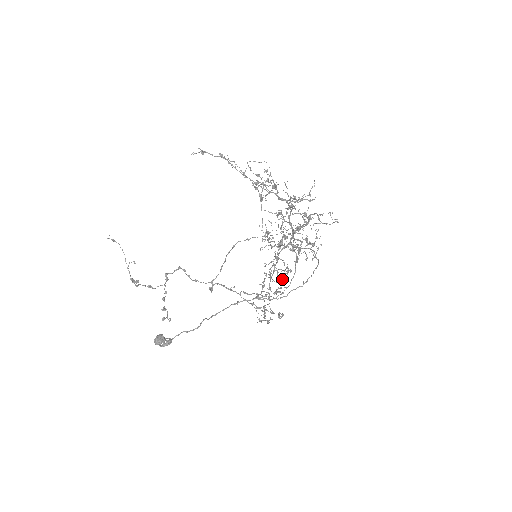
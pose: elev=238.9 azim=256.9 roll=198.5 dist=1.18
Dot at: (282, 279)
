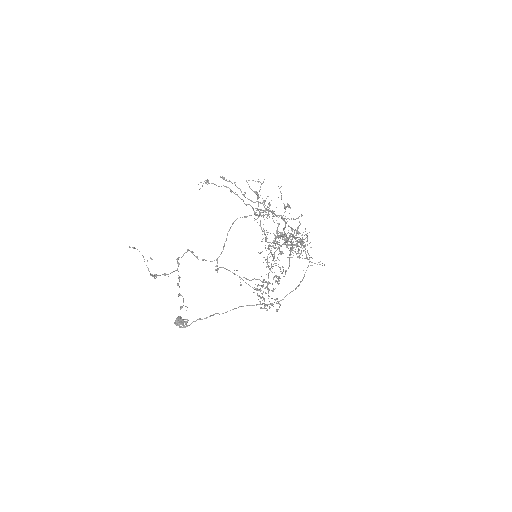
Dot at: occluded
